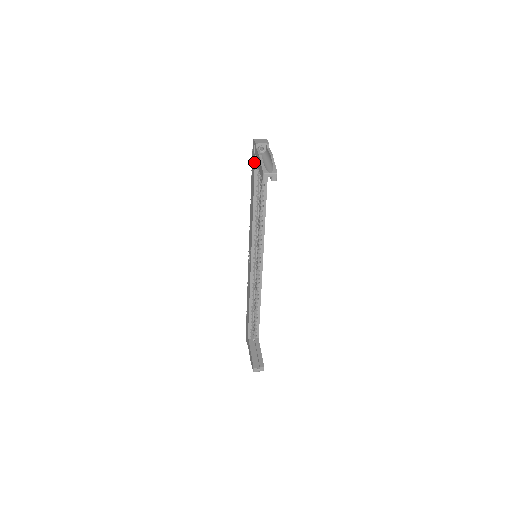
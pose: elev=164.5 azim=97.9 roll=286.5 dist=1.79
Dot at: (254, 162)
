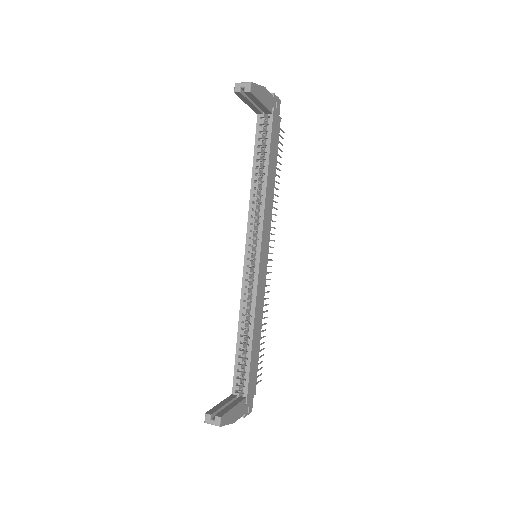
Dot at: (258, 118)
